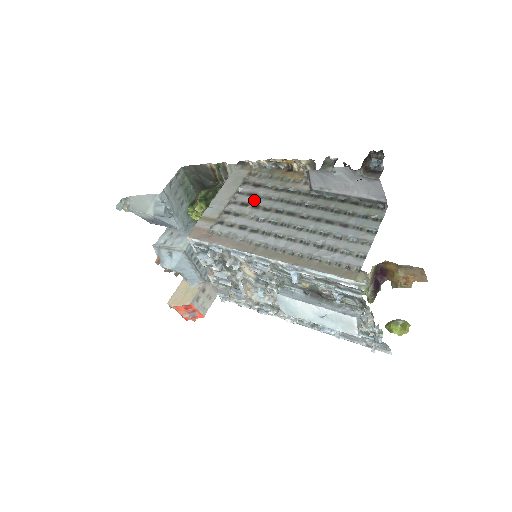
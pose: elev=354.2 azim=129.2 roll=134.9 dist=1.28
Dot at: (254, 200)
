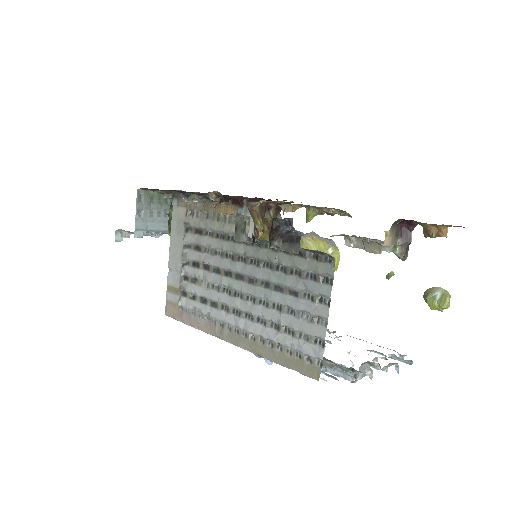
Dot at: (202, 258)
